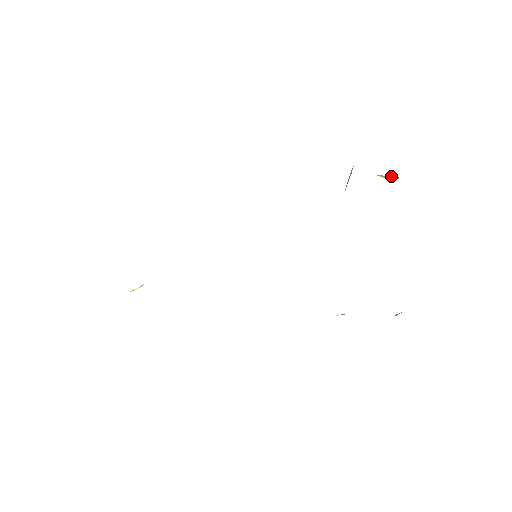
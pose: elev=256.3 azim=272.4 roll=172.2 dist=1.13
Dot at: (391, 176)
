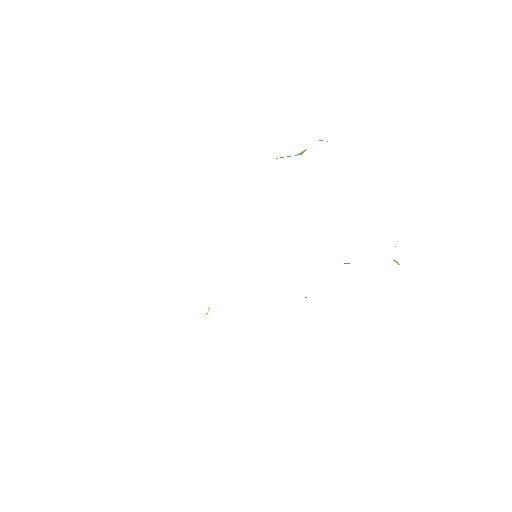
Dot at: occluded
